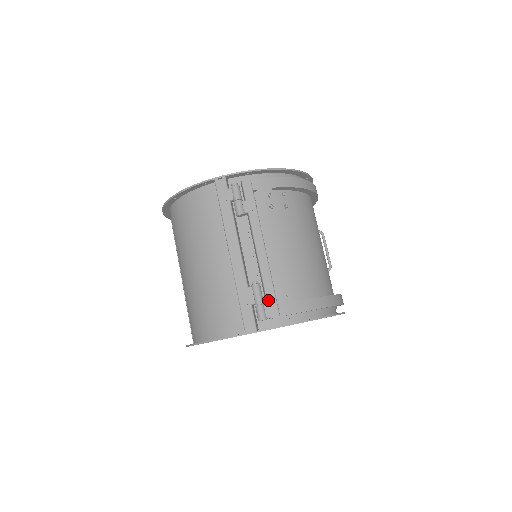
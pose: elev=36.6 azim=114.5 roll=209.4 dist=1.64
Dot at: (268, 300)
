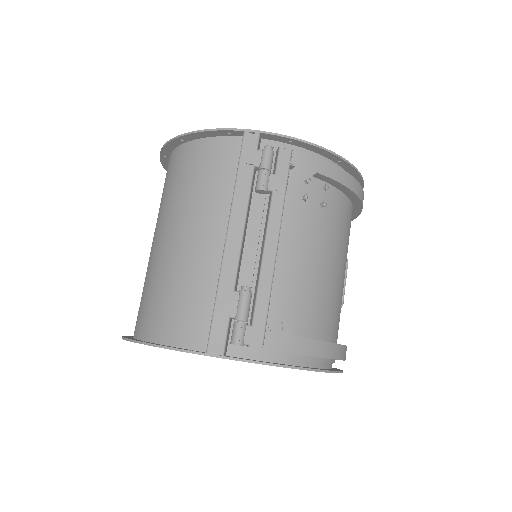
Dot at: (255, 319)
